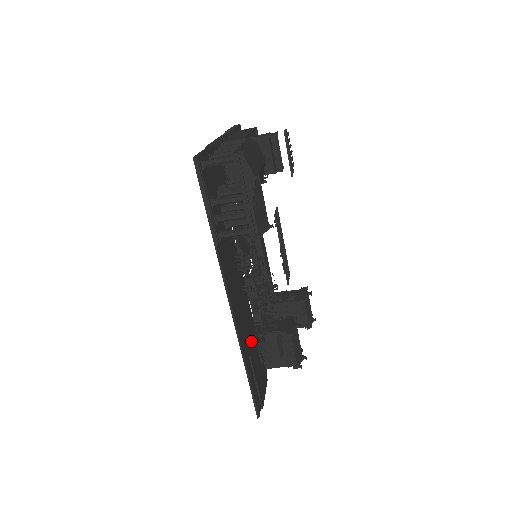
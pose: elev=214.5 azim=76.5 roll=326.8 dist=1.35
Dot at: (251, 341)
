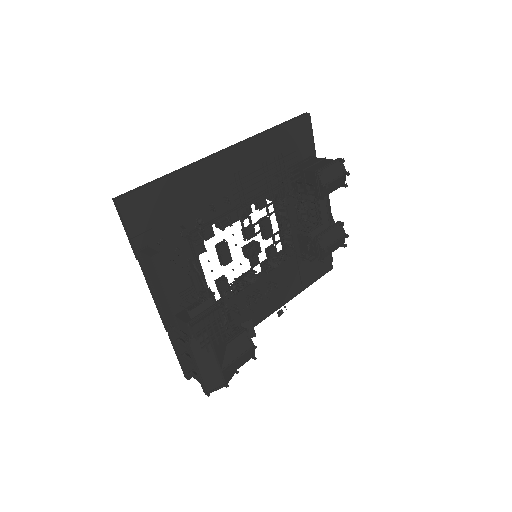
Dot at: (297, 268)
